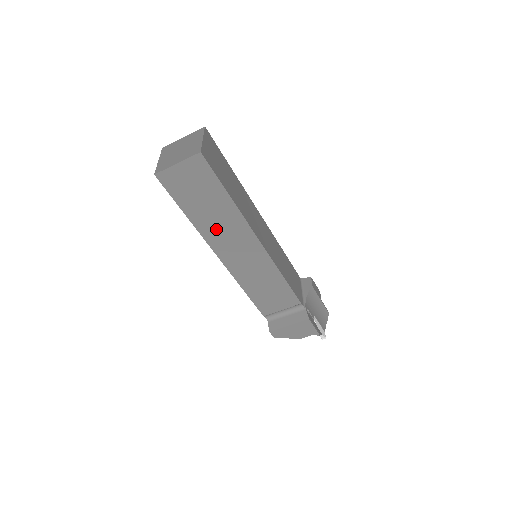
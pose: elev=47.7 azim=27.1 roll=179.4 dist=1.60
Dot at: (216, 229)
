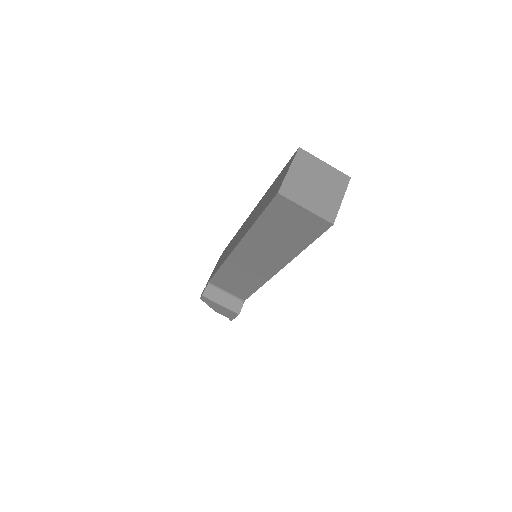
Dot at: (262, 244)
